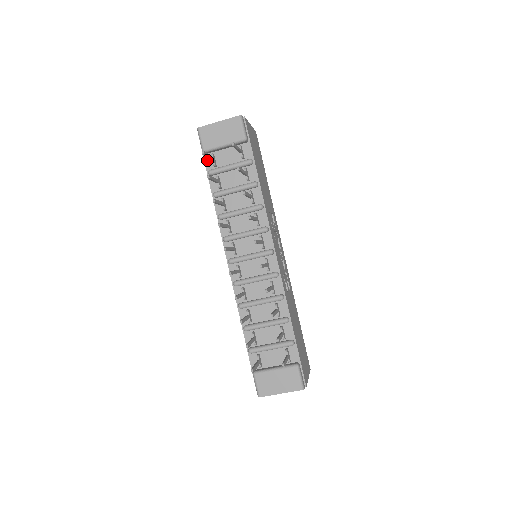
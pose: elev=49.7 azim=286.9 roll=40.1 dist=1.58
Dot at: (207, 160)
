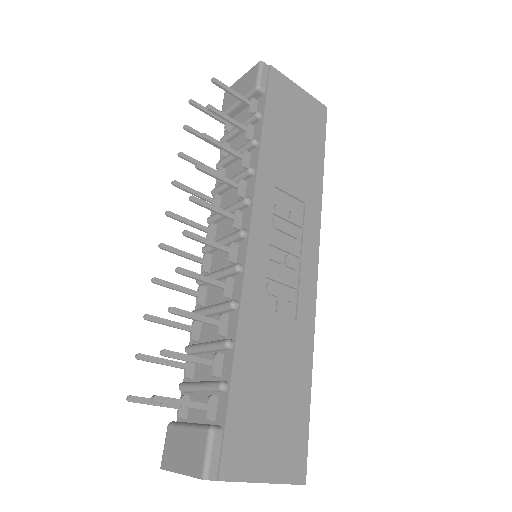
Dot at: occluded
